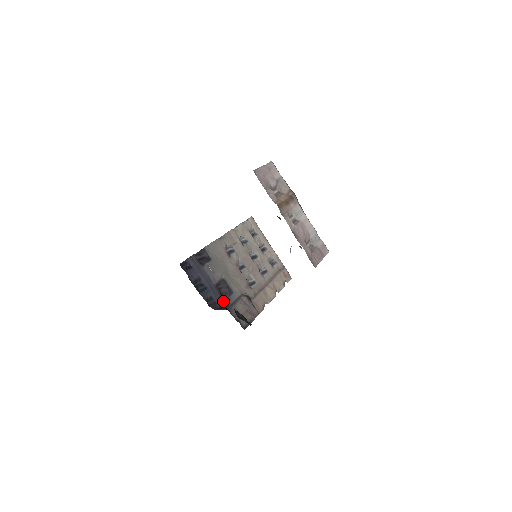
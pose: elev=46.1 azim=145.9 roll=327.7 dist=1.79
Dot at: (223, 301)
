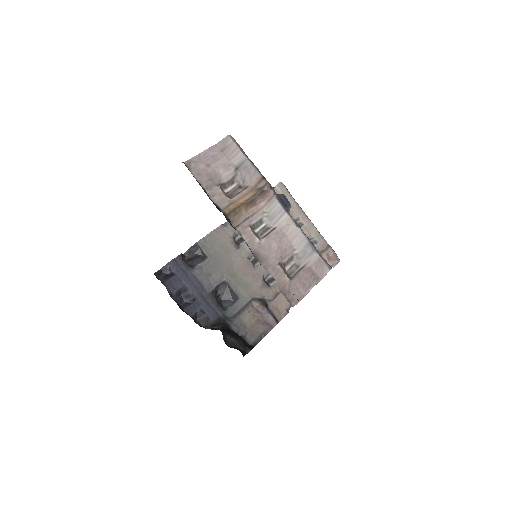
Dot at: (221, 313)
